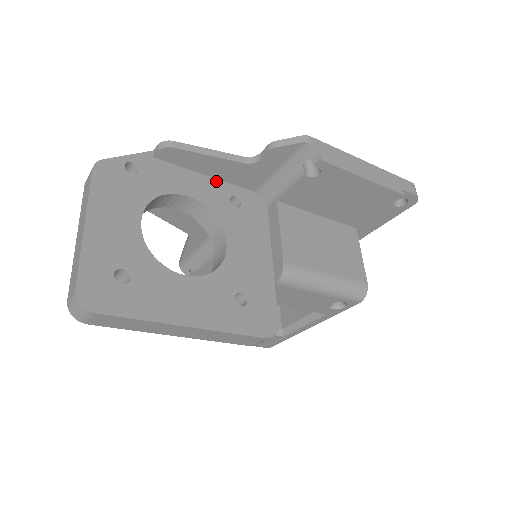
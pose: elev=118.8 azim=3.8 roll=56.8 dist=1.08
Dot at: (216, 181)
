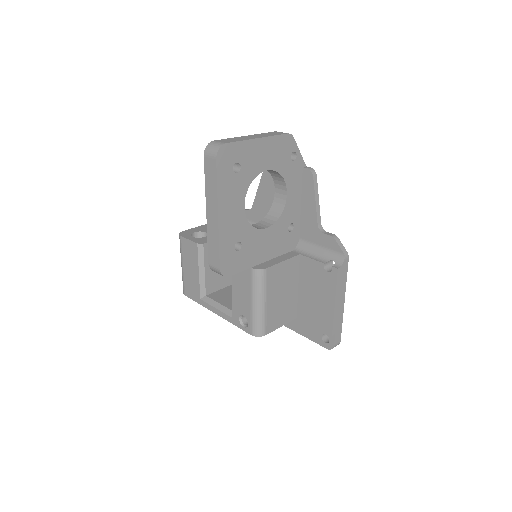
Dot at: (299, 211)
